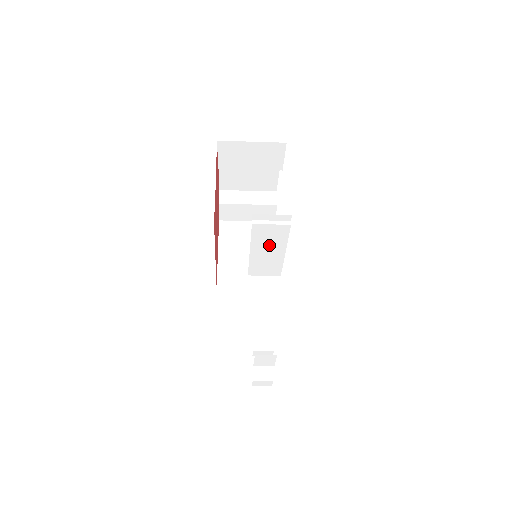
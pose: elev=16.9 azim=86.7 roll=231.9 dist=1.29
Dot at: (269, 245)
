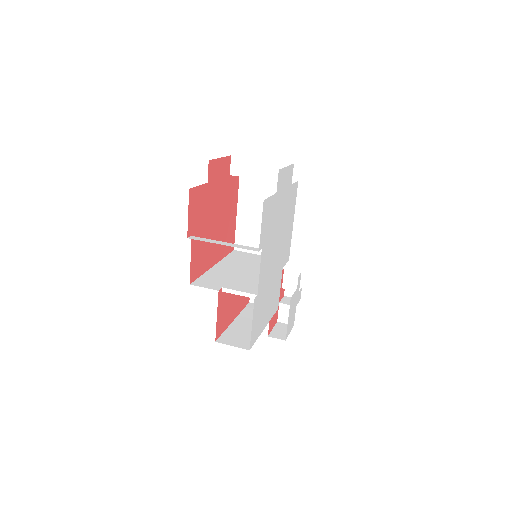
Dot at: (251, 283)
